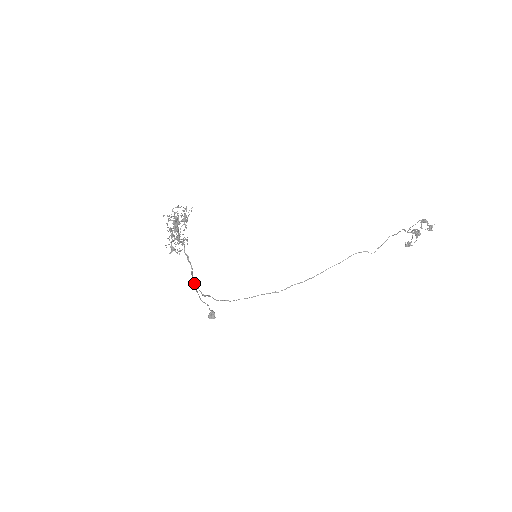
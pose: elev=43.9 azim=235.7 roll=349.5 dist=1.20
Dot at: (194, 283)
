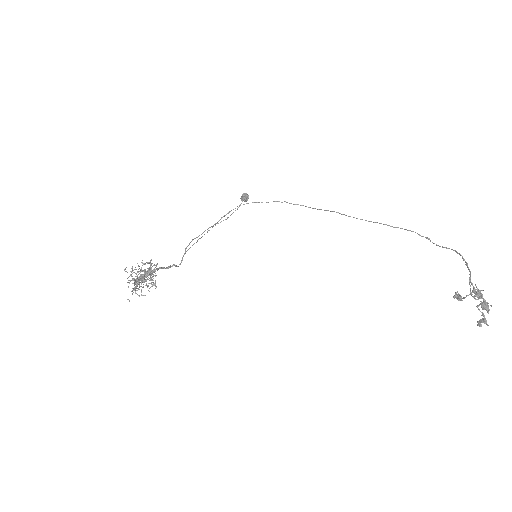
Dot at: (194, 243)
